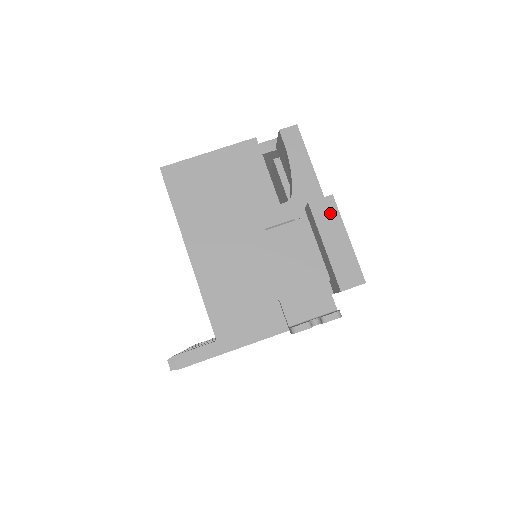
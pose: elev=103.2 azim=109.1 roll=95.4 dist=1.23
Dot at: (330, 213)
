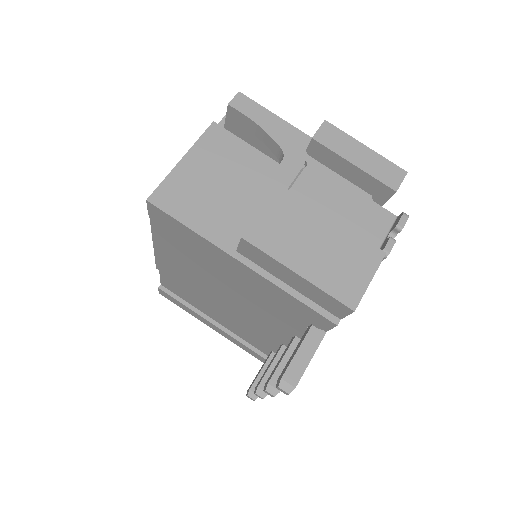
Dot at: (335, 135)
